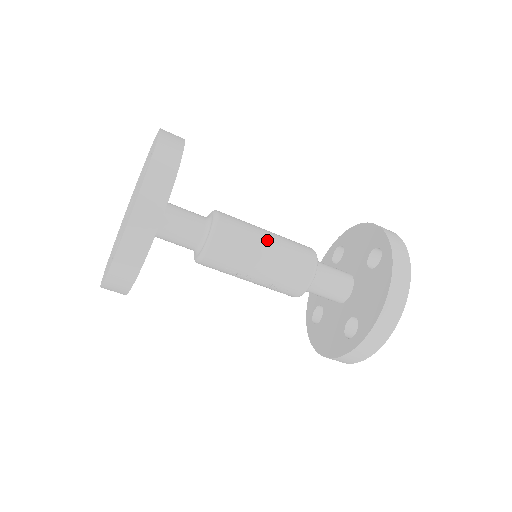
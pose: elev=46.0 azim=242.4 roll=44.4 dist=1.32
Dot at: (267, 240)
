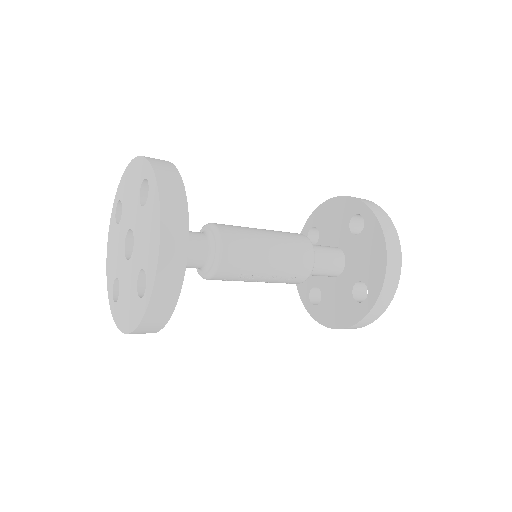
Dot at: (266, 236)
